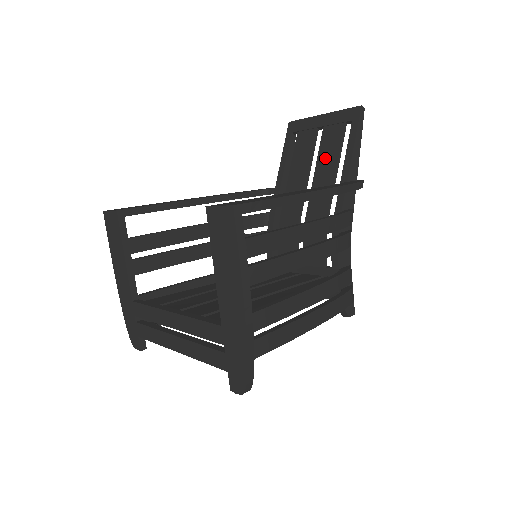
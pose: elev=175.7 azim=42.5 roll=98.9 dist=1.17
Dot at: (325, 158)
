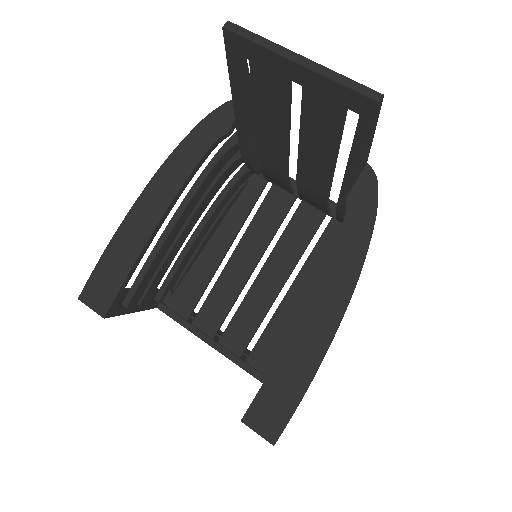
Dot at: (314, 135)
